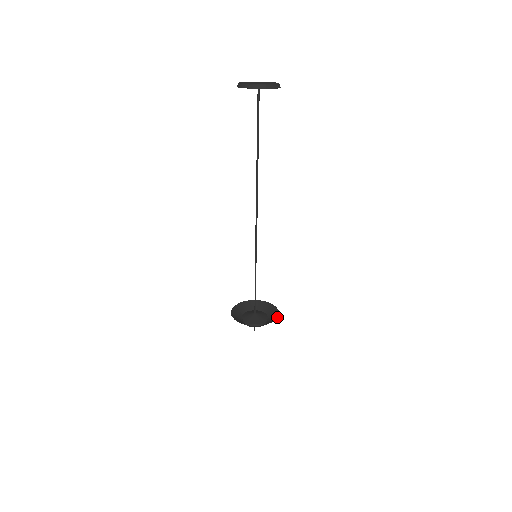
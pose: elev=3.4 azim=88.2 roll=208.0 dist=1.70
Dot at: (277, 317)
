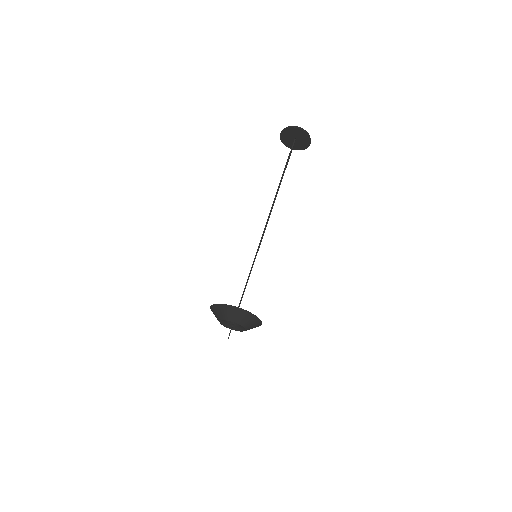
Dot at: (261, 323)
